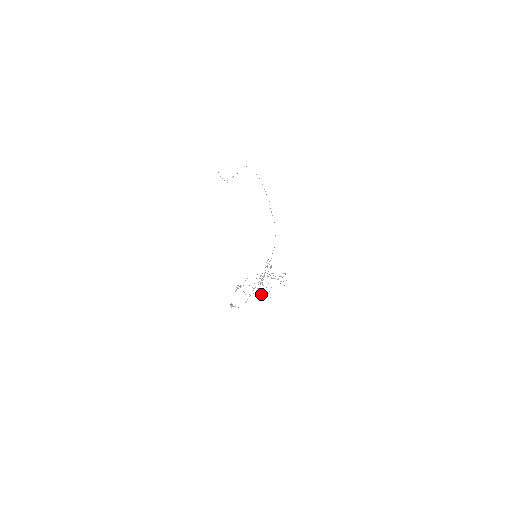
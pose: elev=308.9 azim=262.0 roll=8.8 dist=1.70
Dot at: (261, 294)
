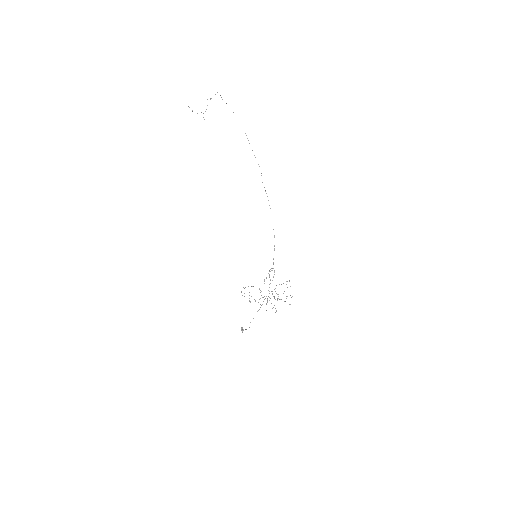
Dot at: occluded
